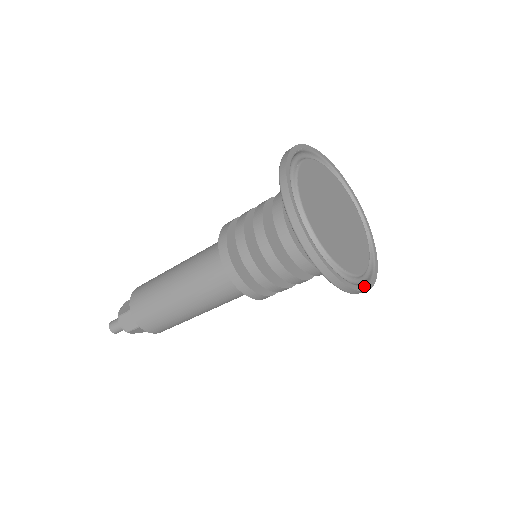
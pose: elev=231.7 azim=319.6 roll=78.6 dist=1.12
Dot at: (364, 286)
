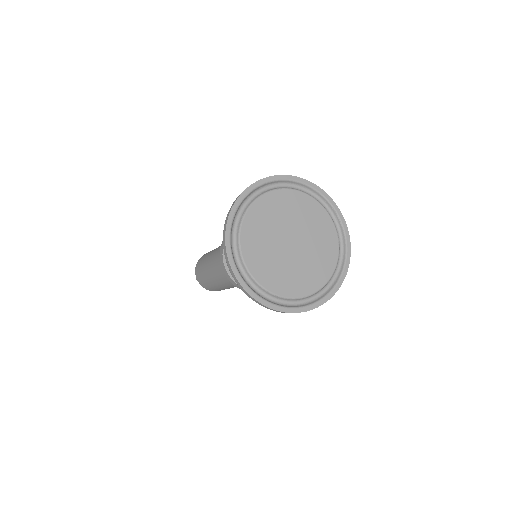
Dot at: (327, 296)
